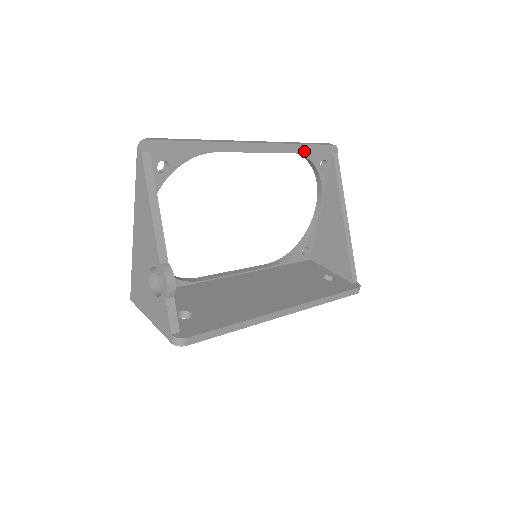
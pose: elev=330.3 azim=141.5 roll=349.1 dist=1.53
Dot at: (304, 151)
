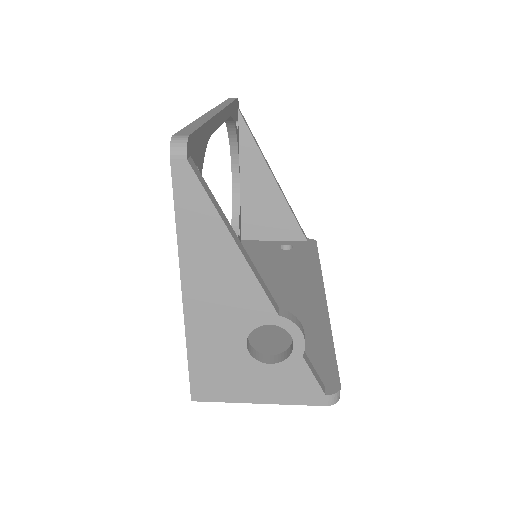
Dot at: (232, 111)
